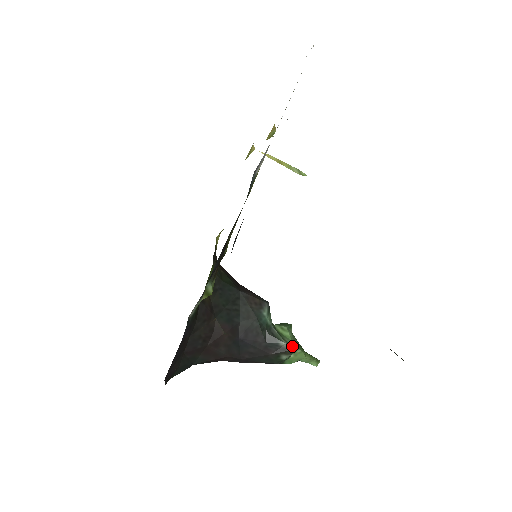
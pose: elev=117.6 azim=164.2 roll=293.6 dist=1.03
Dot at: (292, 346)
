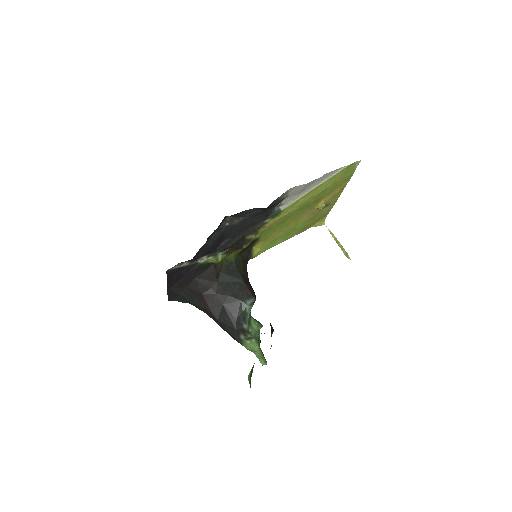
Dot at: (251, 333)
